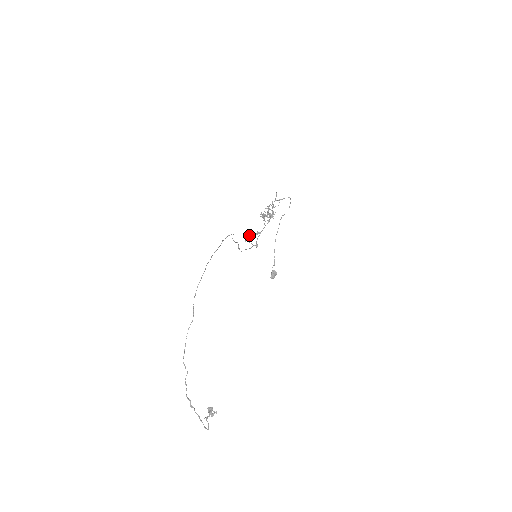
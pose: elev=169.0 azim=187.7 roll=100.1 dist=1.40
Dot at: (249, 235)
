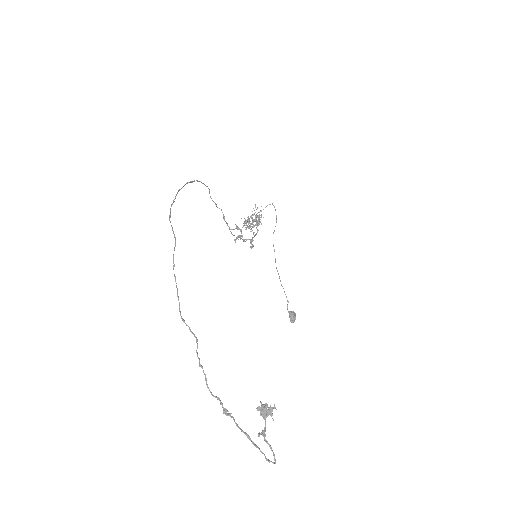
Dot at: (236, 228)
